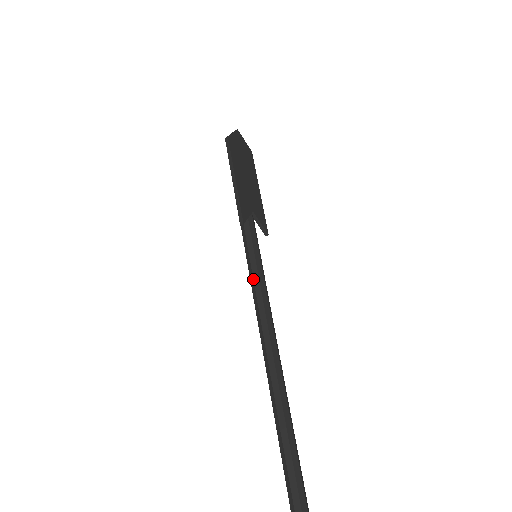
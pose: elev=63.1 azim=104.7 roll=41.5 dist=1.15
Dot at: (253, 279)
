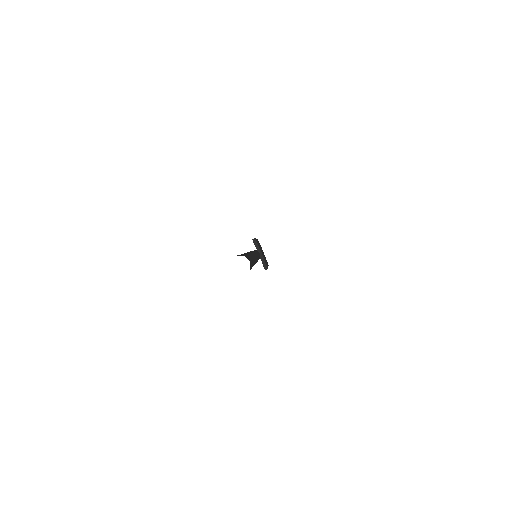
Dot at: (250, 251)
